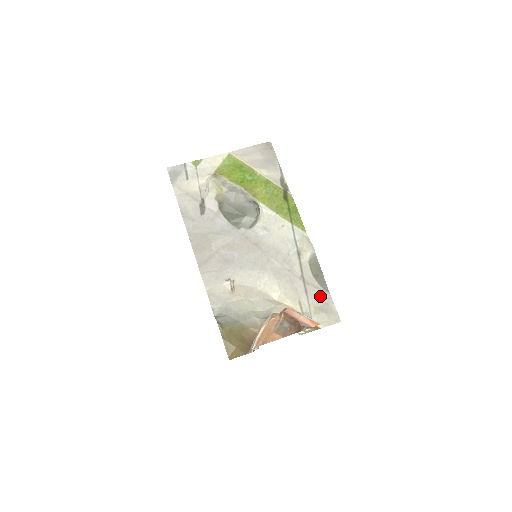
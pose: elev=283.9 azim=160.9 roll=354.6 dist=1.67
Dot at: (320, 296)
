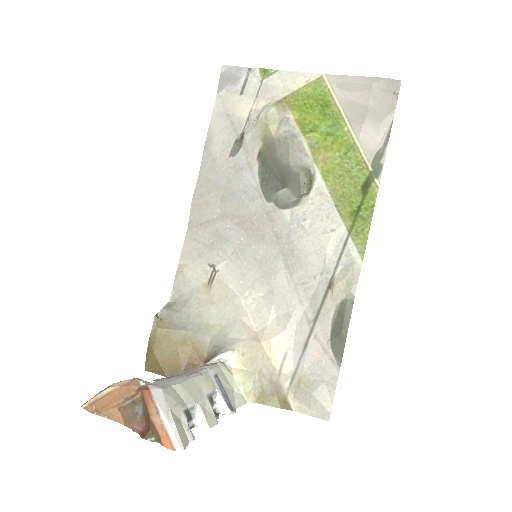
Dot at: (322, 365)
